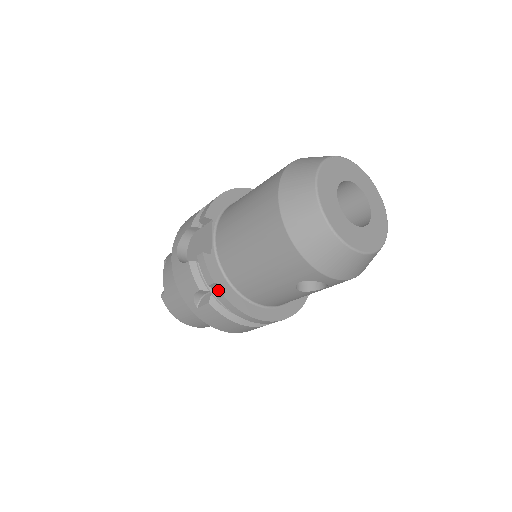
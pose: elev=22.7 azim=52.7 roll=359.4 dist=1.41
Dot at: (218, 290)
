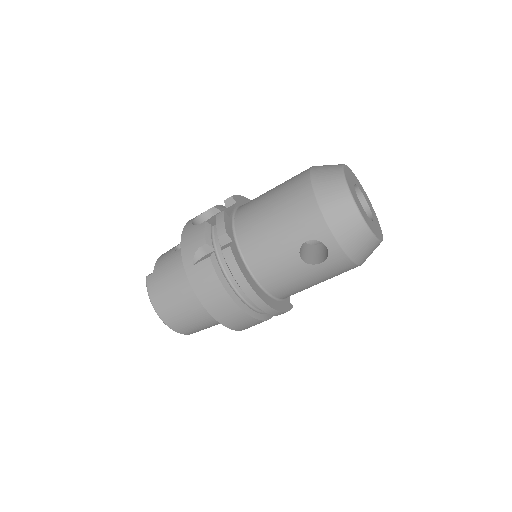
Dot at: (224, 245)
